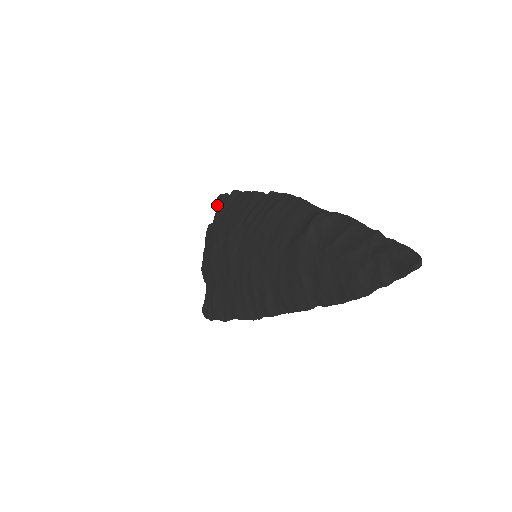
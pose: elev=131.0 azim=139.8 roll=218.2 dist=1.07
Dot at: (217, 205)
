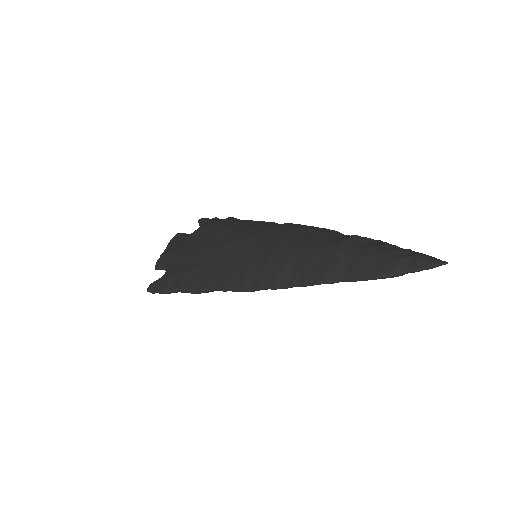
Dot at: (204, 221)
